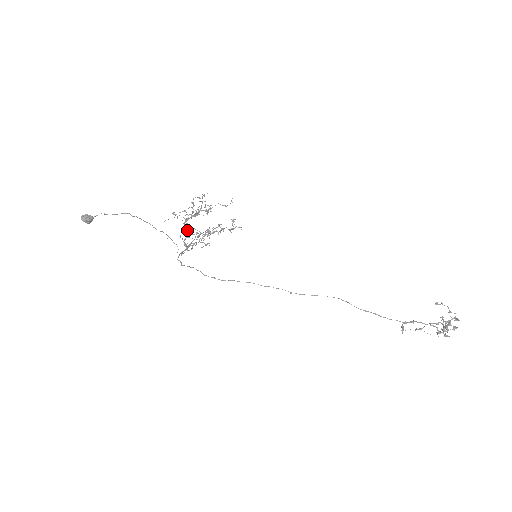
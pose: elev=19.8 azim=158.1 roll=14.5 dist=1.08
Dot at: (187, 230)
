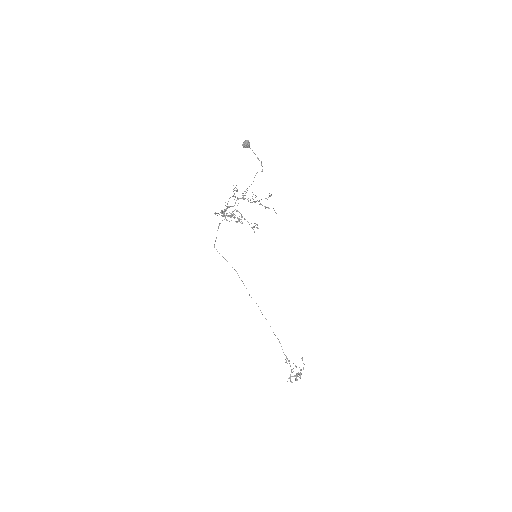
Dot at: (235, 203)
